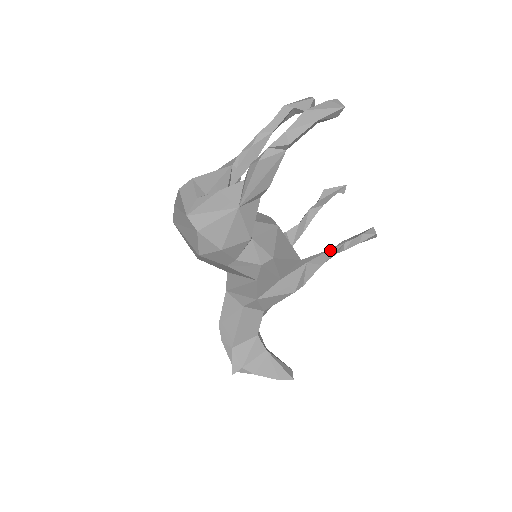
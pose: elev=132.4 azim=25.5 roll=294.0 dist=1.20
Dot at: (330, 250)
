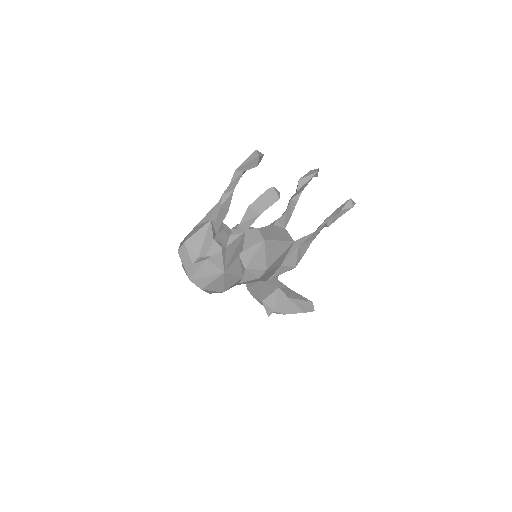
Dot at: (316, 231)
